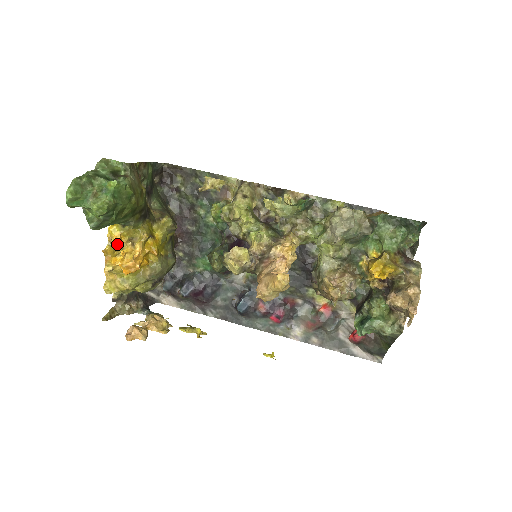
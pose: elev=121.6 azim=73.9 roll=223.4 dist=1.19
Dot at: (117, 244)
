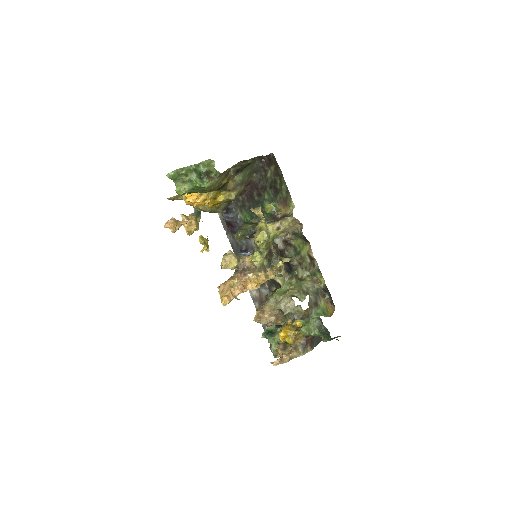
Dot at: occluded
